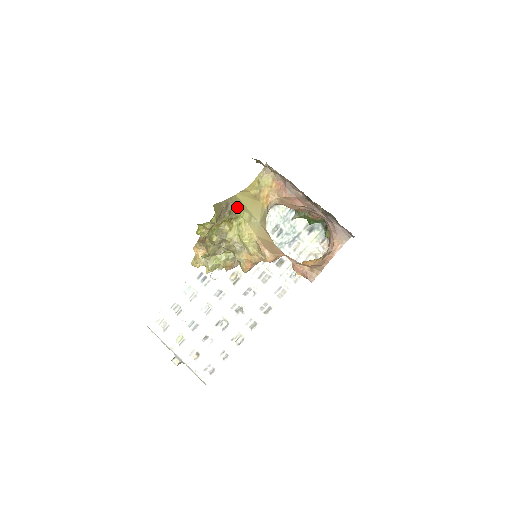
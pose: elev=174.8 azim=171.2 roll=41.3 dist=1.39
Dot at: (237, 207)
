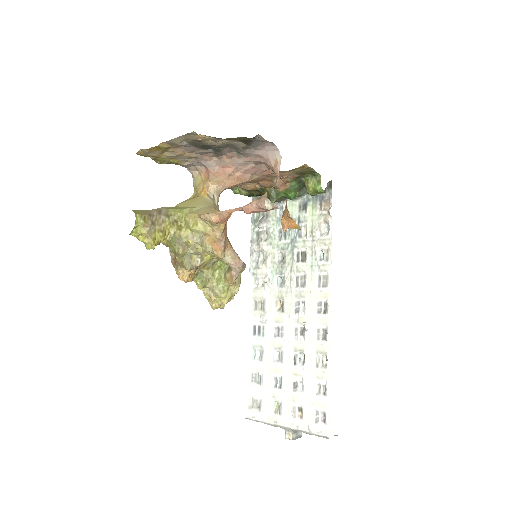
Dot at: (174, 210)
